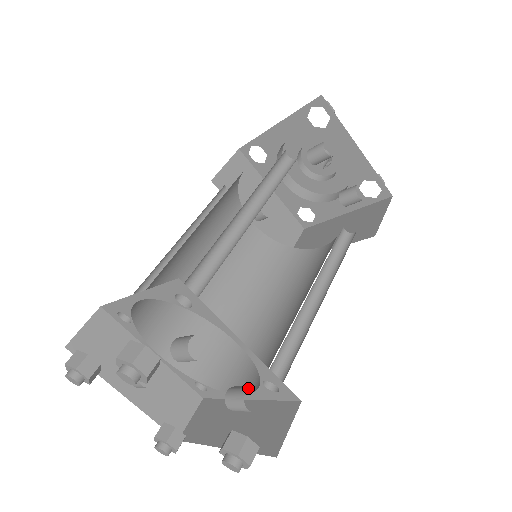
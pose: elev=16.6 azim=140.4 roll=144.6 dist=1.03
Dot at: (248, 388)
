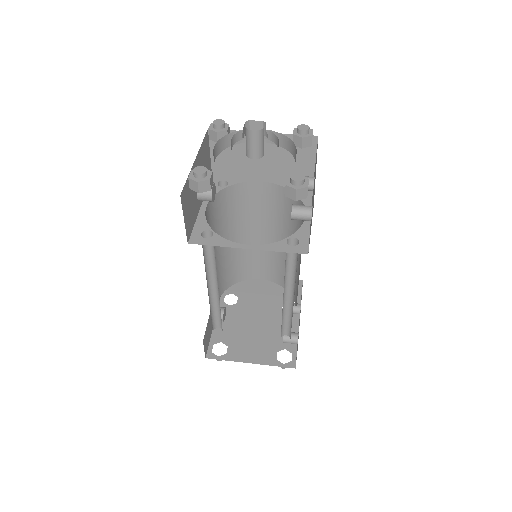
Dot at: occluded
